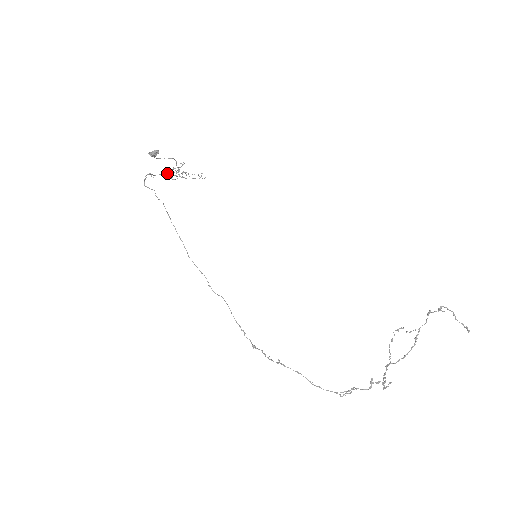
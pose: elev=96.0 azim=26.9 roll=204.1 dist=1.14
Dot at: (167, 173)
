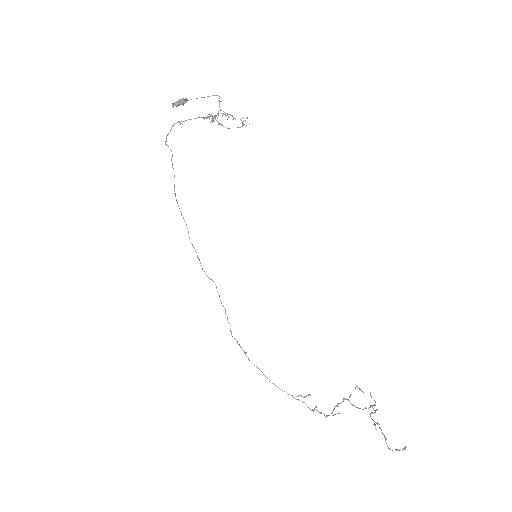
Dot at: (203, 117)
